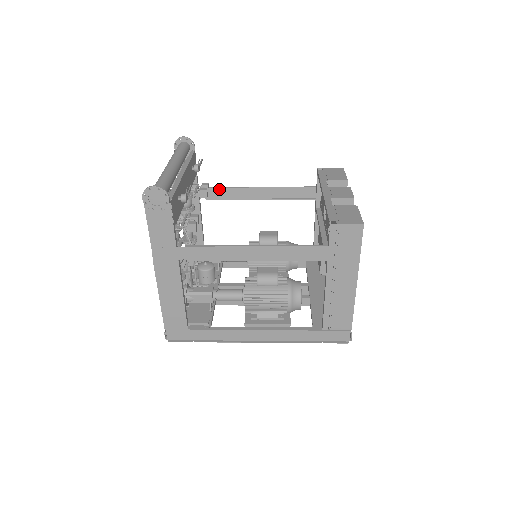
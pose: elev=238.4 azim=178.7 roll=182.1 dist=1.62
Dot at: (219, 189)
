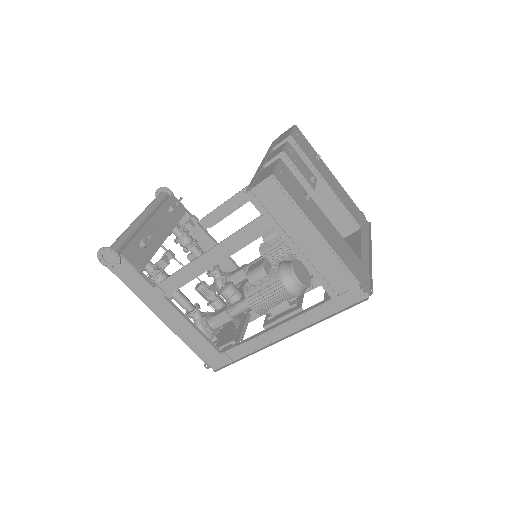
Dot at: (213, 213)
